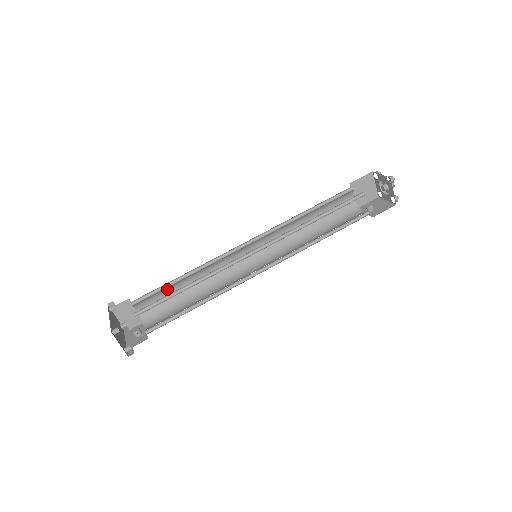
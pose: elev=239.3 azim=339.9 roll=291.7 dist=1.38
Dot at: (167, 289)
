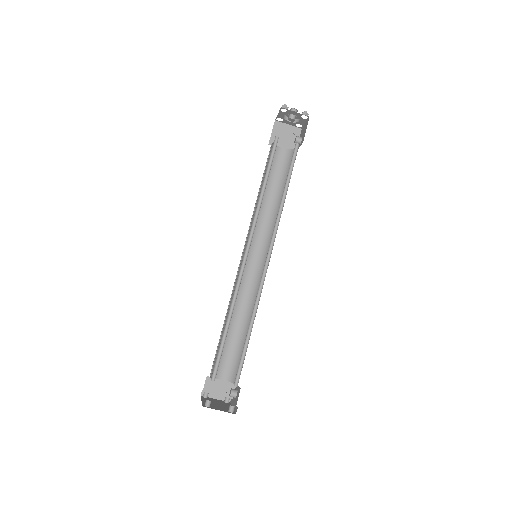
Dot at: occluded
